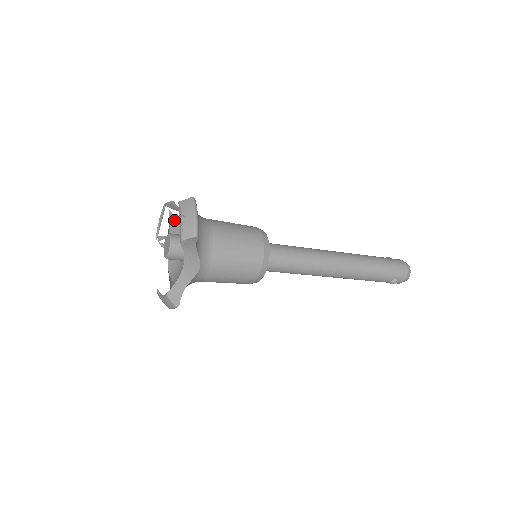
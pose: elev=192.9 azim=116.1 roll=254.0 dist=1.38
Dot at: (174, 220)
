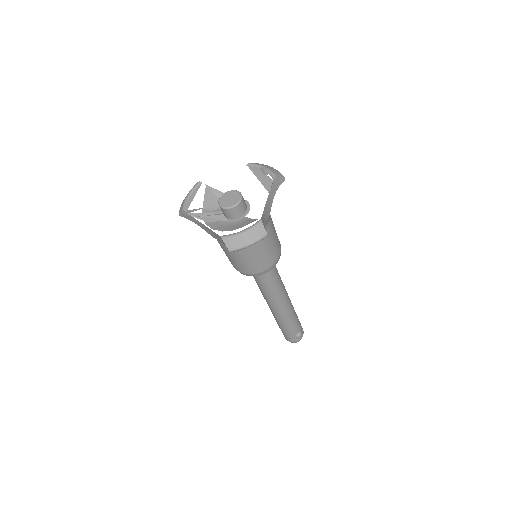
Dot at: (211, 195)
